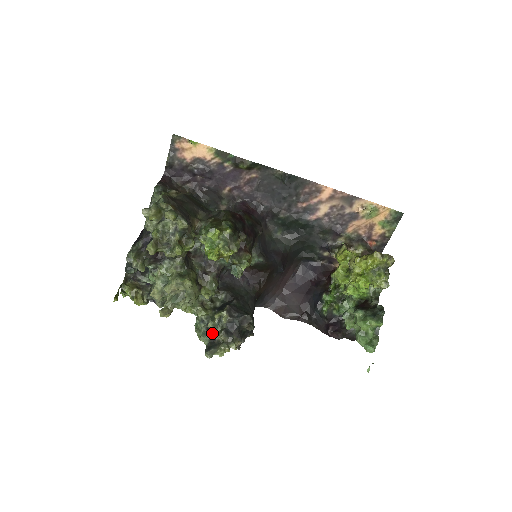
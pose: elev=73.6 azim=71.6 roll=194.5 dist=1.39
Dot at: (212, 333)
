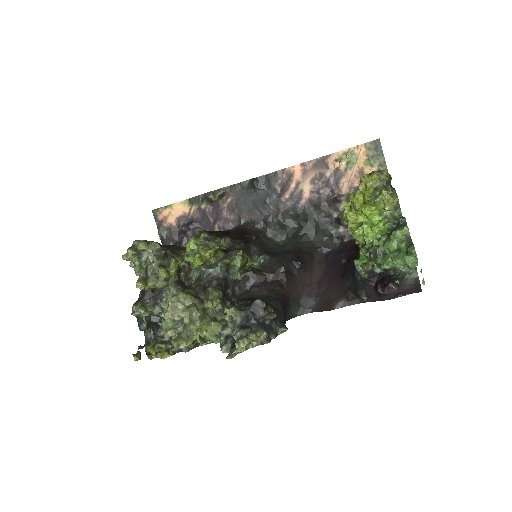
Dot at: (232, 339)
